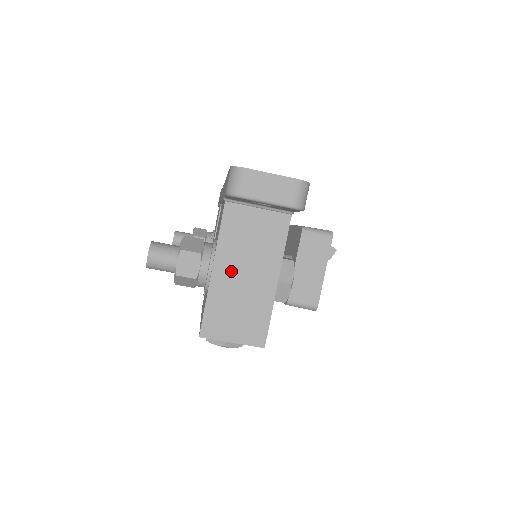
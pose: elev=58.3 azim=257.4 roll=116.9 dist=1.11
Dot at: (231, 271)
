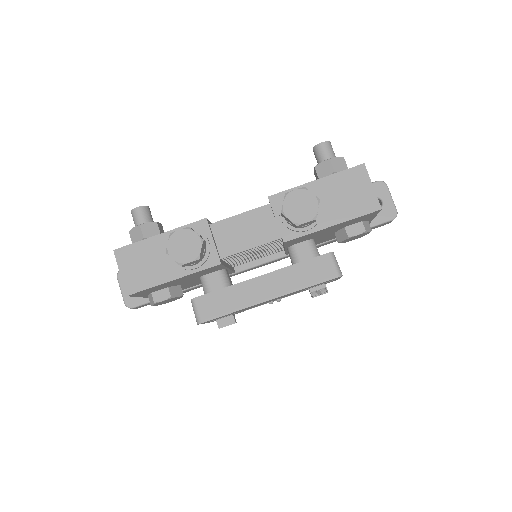
Dot at: occluded
